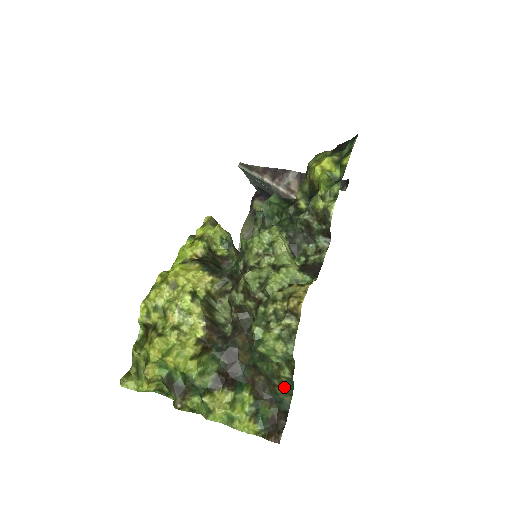
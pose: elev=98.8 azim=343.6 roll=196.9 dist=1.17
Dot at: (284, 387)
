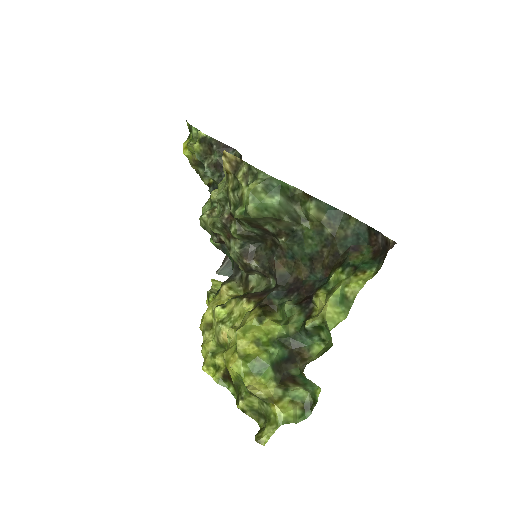
Dot at: (337, 223)
